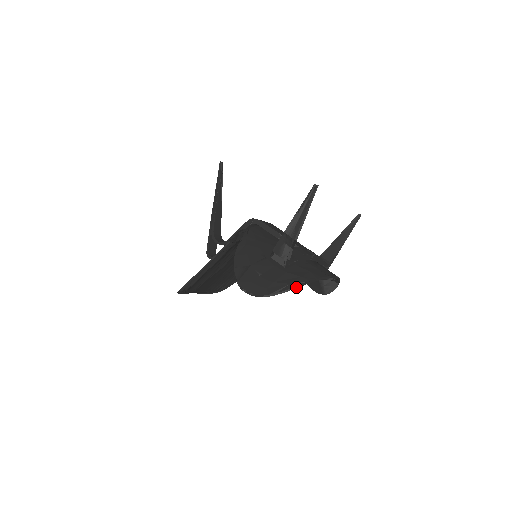
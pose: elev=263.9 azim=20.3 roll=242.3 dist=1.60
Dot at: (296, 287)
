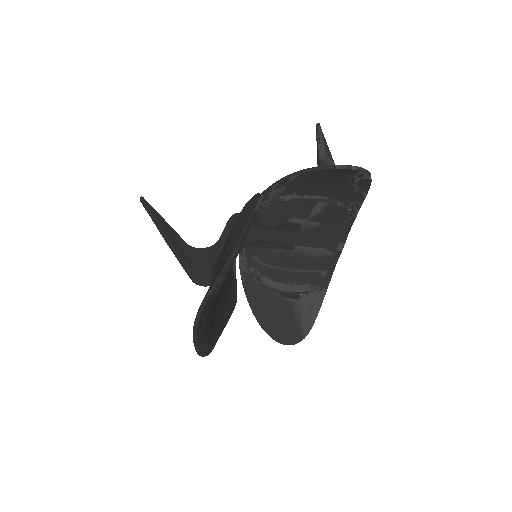
Dot at: (367, 193)
